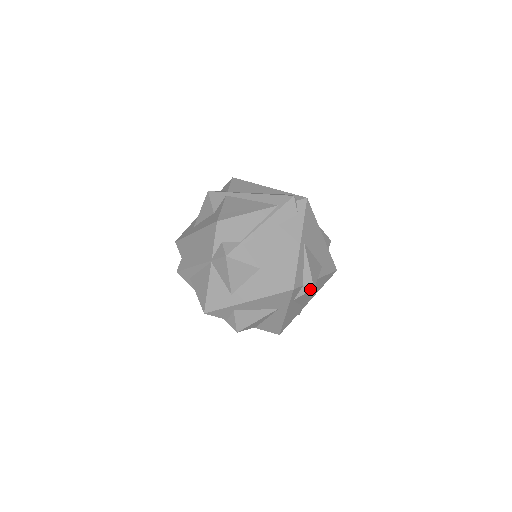
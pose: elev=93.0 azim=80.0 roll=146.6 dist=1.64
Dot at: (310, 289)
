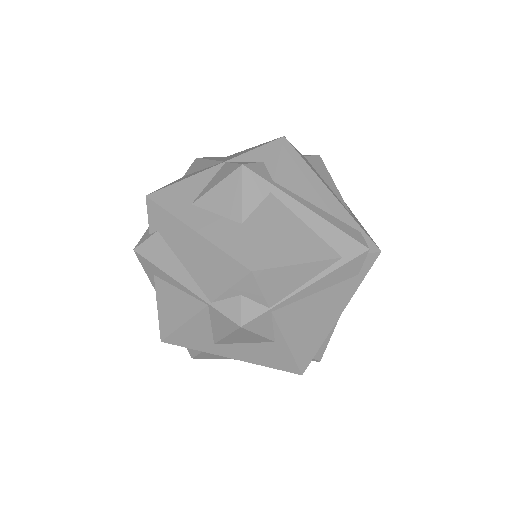
Dot at: occluded
